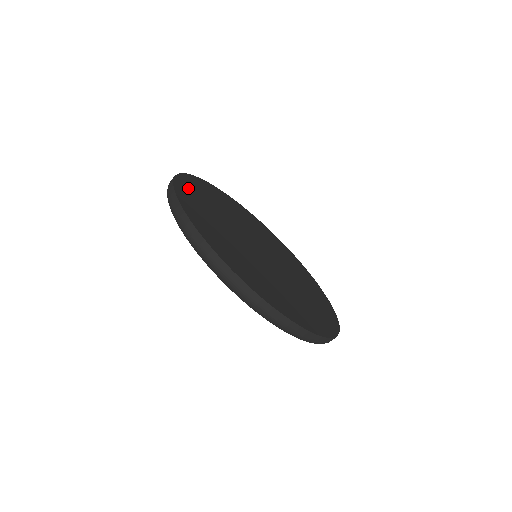
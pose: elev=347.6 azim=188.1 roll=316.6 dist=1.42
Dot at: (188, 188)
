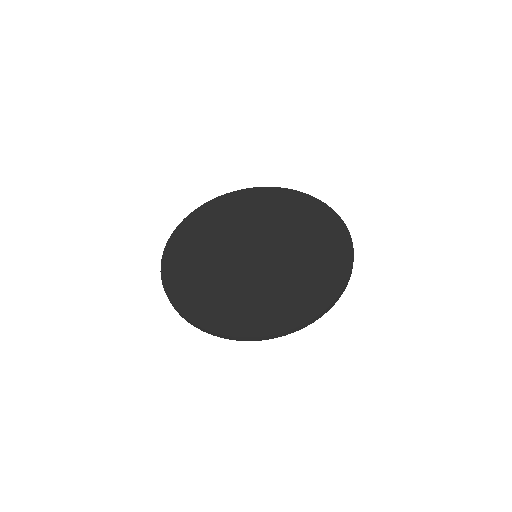
Dot at: (208, 212)
